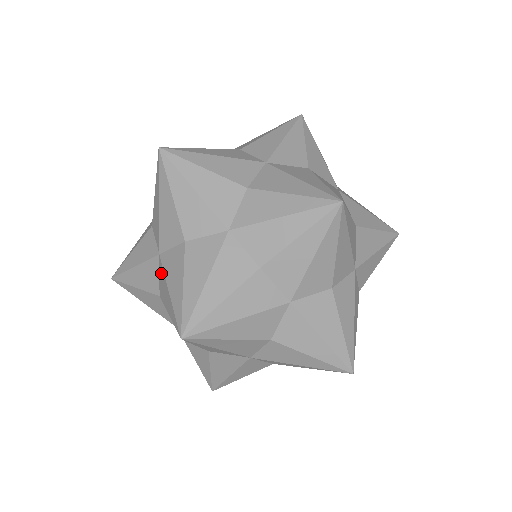
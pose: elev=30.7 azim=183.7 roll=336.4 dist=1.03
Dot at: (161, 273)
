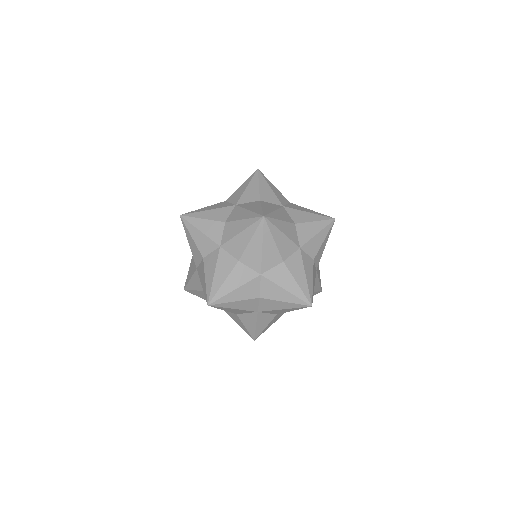
Dot at: occluded
